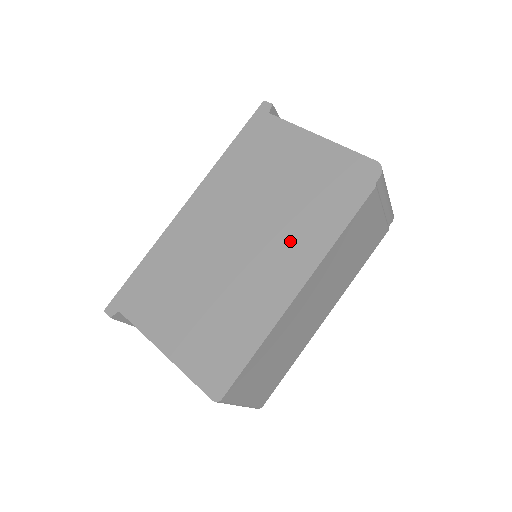
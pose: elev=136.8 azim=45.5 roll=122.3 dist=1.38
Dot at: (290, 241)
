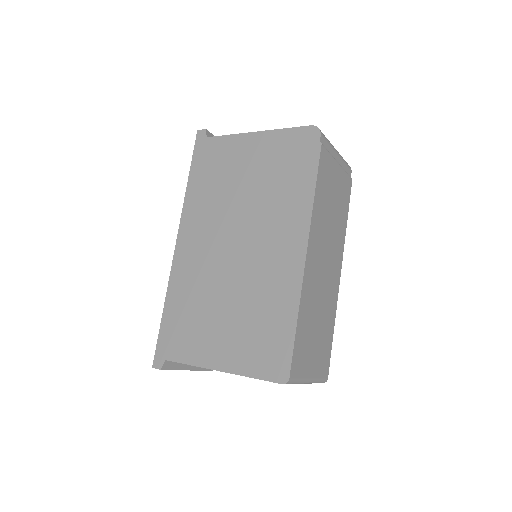
Dot at: (277, 223)
